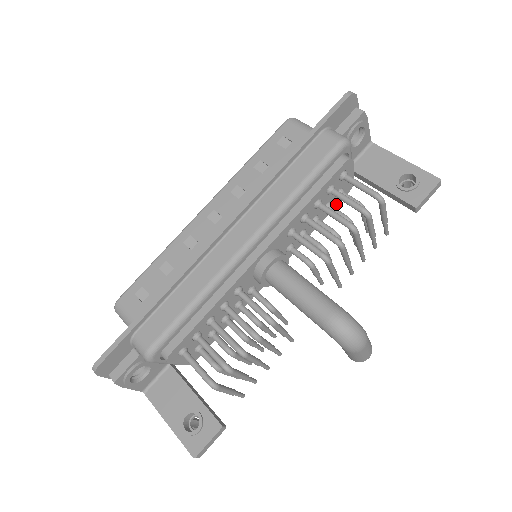
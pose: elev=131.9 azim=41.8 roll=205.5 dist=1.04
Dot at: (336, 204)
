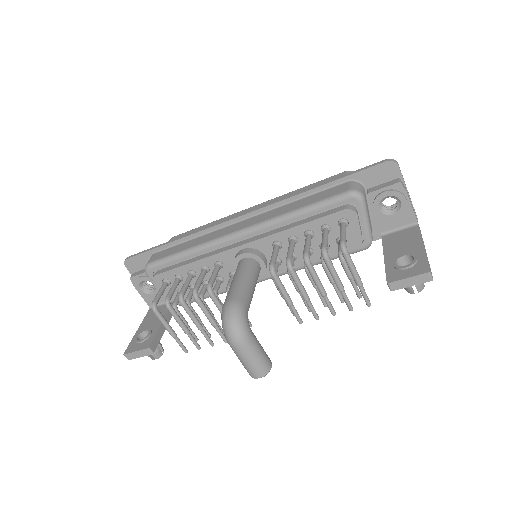
Dot at: occluded
